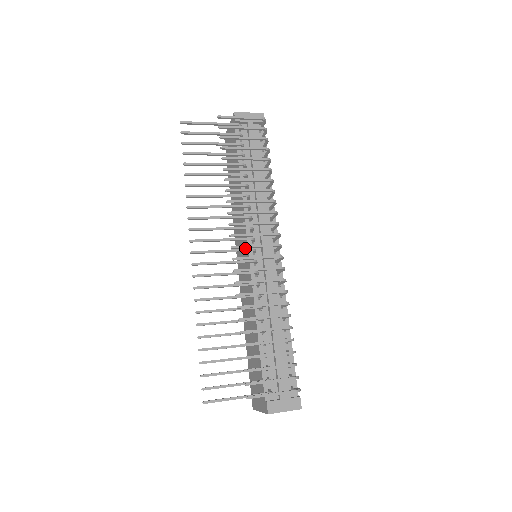
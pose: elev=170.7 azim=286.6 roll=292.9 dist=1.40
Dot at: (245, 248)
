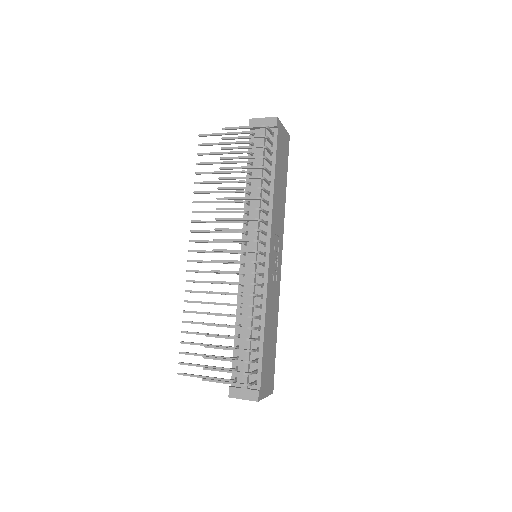
Dot at: occluded
